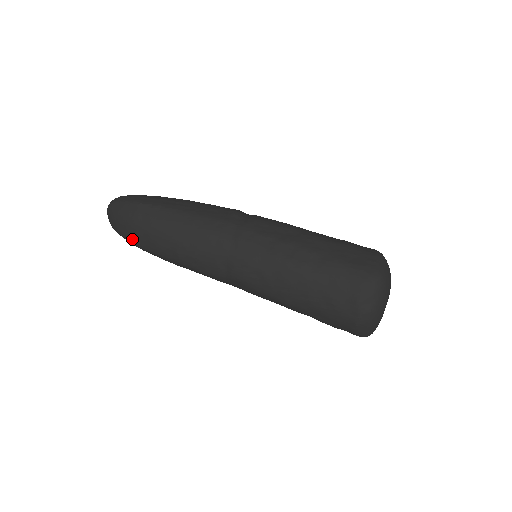
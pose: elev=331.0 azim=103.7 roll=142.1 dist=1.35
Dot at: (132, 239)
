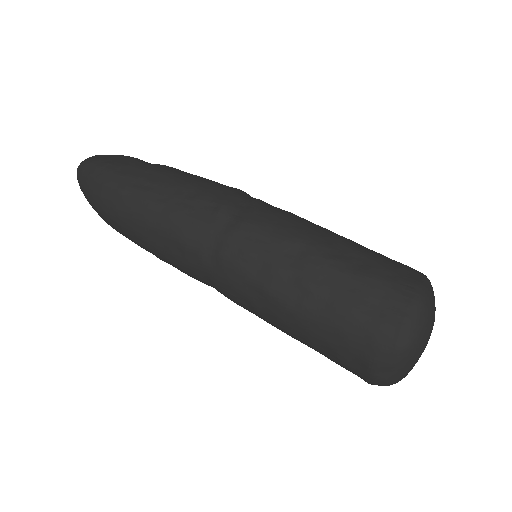
Dot at: (106, 222)
